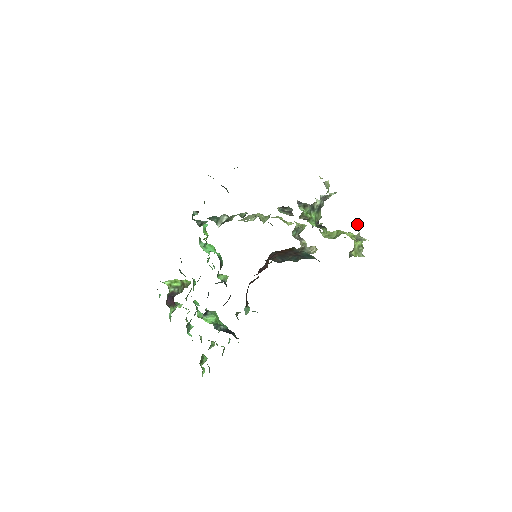
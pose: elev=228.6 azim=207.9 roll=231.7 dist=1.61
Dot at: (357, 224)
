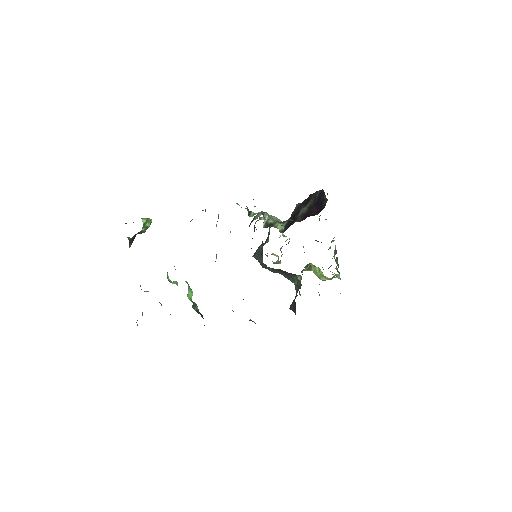
Dot at: occluded
